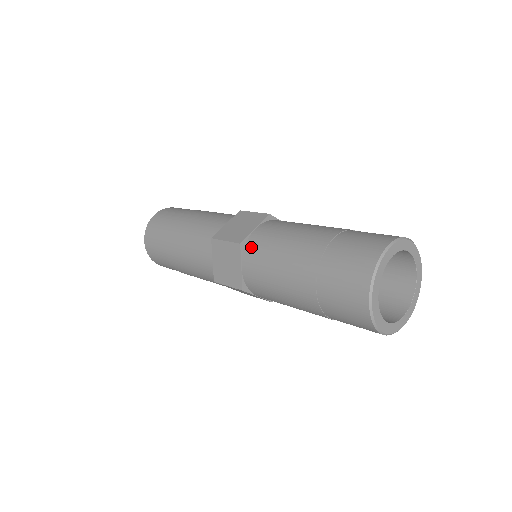
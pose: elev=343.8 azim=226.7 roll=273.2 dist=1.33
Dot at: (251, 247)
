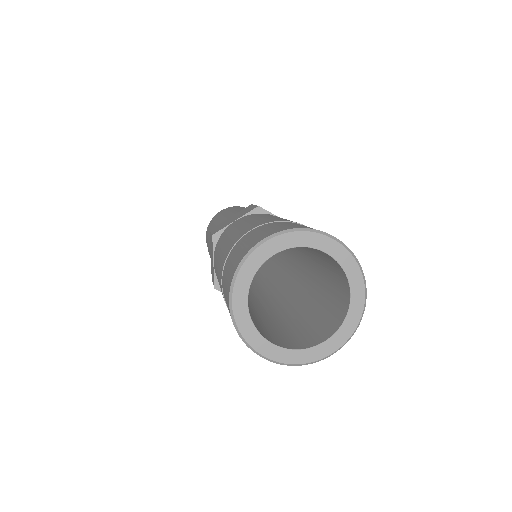
Dot at: (219, 239)
